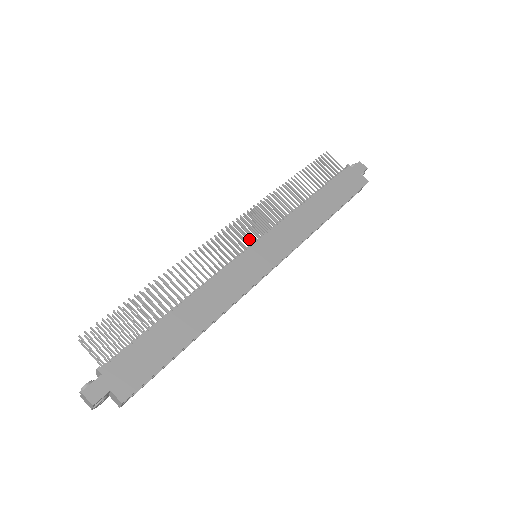
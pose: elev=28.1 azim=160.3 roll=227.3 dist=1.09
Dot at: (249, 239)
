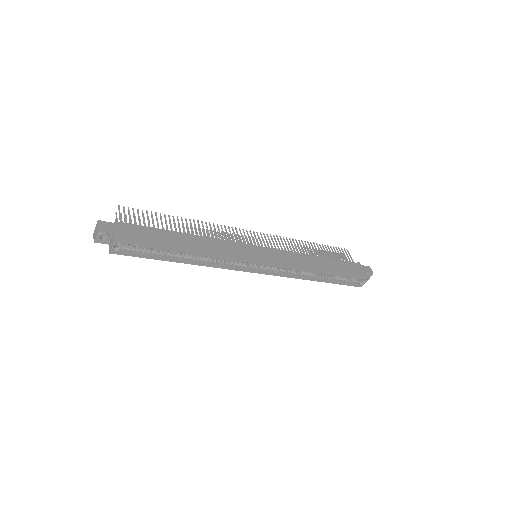
Dot at: (257, 244)
